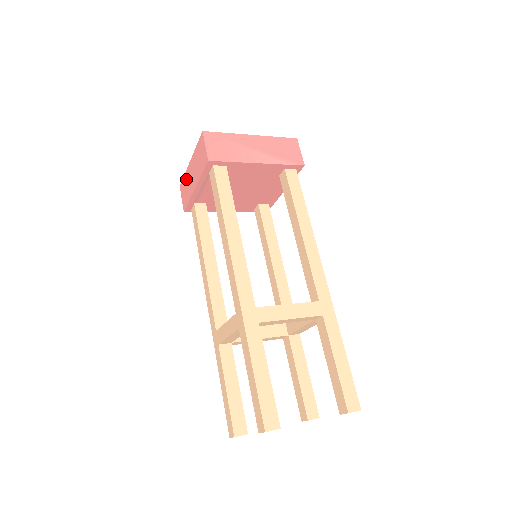
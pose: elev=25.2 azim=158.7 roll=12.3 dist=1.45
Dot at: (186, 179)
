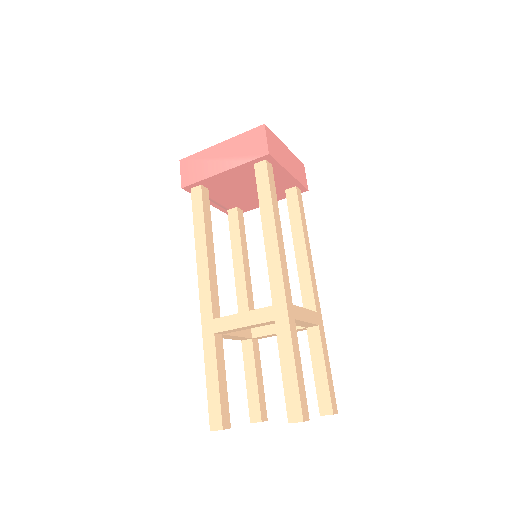
Dot at: occluded
